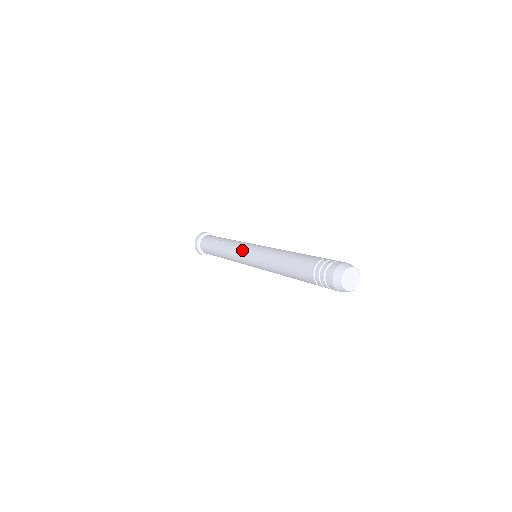
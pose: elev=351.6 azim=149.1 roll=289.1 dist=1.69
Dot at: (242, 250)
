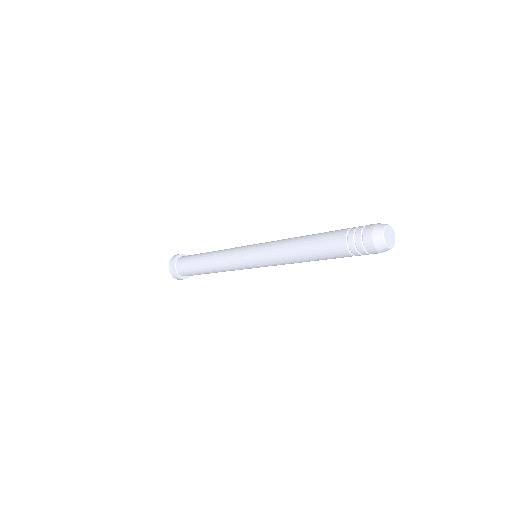
Dot at: (242, 248)
